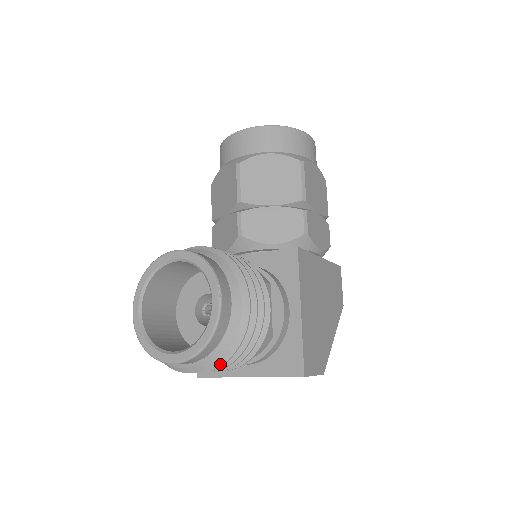
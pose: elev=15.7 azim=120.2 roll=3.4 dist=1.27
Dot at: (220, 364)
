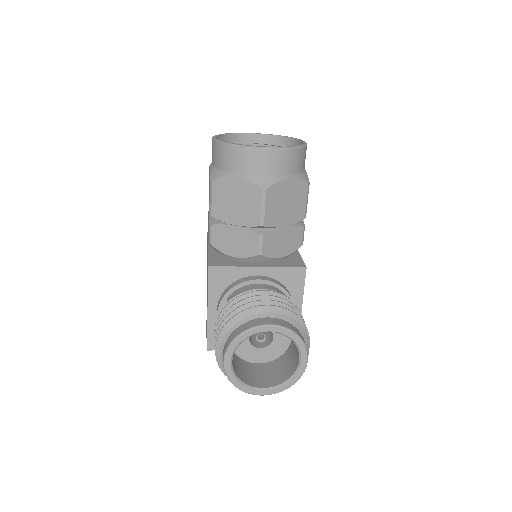
Dot at: occluded
